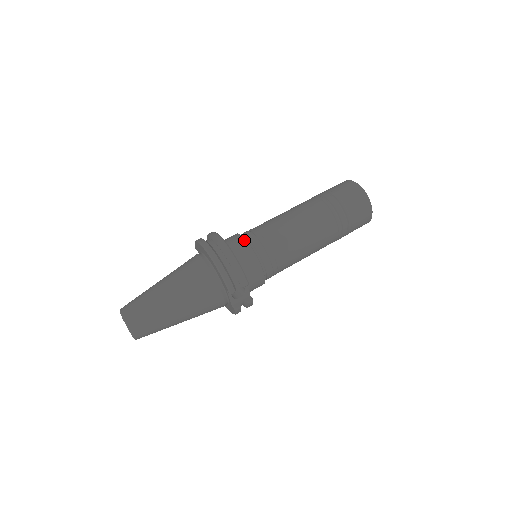
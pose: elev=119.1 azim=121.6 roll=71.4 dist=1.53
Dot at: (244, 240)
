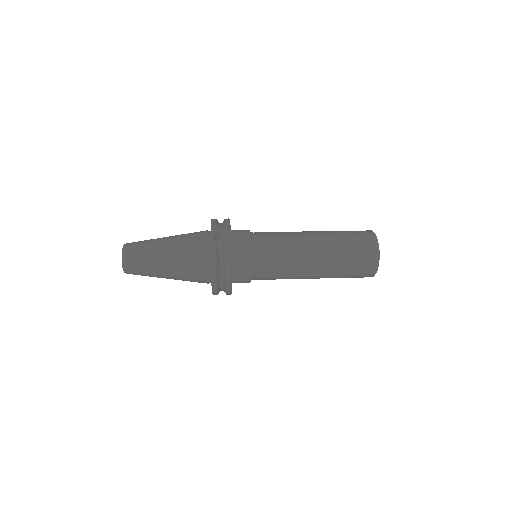
Dot at: occluded
